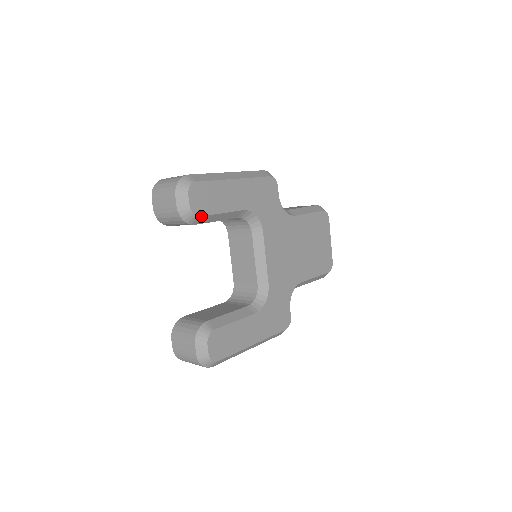
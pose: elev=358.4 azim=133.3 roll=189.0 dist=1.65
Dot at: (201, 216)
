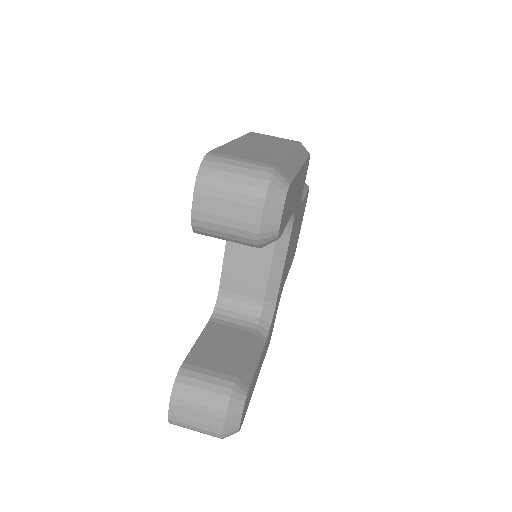
Dot at: (279, 237)
